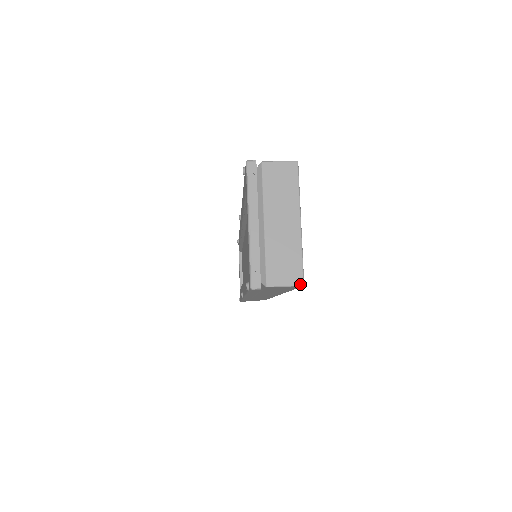
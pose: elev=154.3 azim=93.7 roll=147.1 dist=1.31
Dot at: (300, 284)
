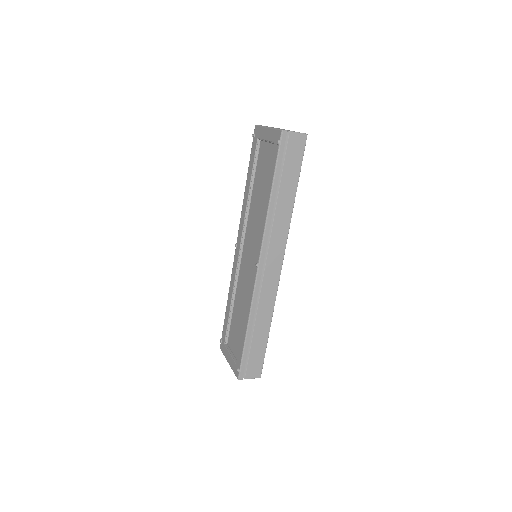
Dot at: (305, 133)
